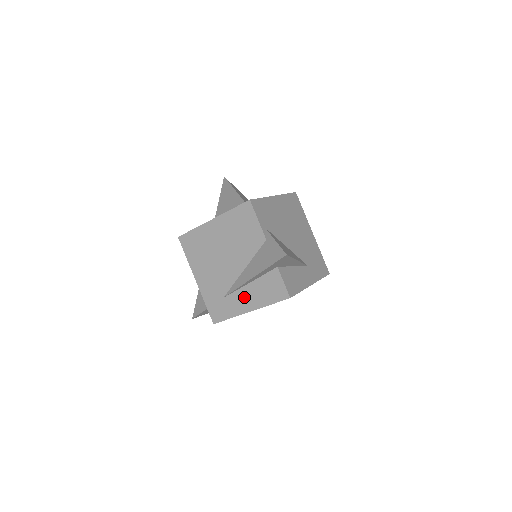
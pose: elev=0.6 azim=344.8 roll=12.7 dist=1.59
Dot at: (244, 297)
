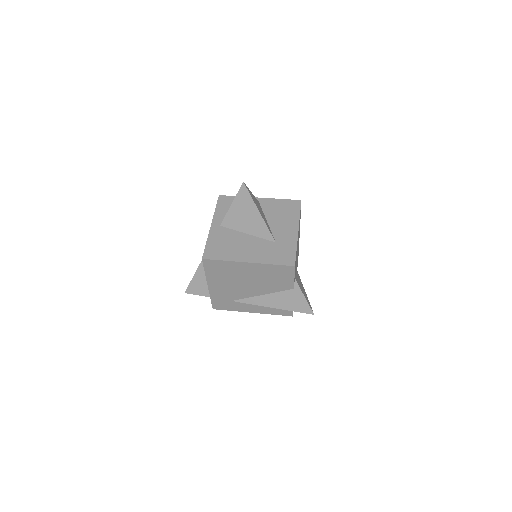
Dot at: (252, 306)
